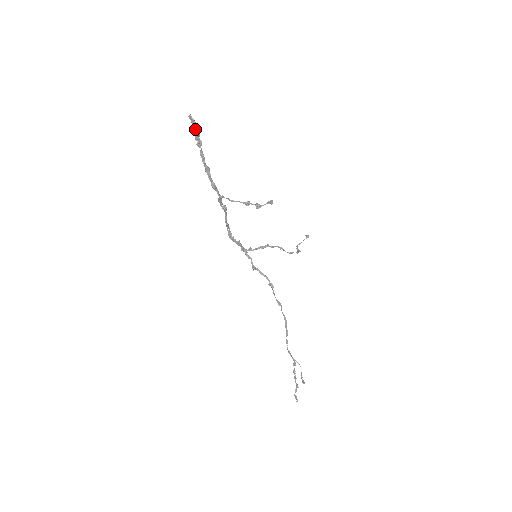
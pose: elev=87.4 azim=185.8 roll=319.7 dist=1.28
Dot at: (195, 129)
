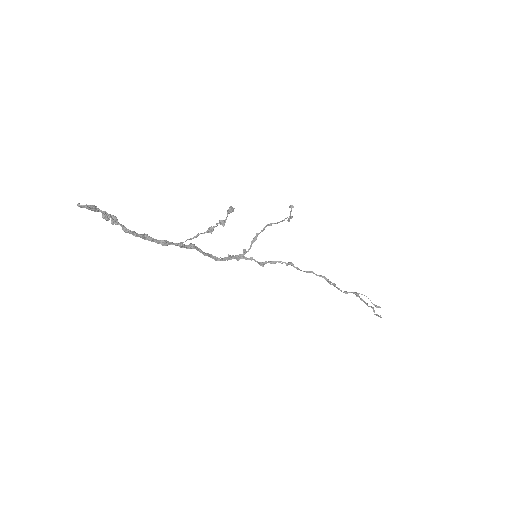
Dot at: (96, 211)
